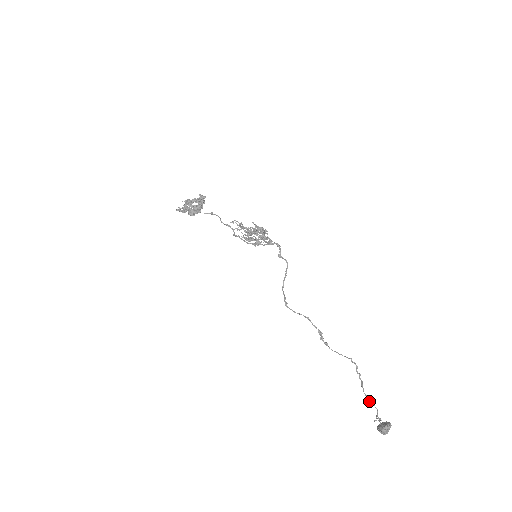
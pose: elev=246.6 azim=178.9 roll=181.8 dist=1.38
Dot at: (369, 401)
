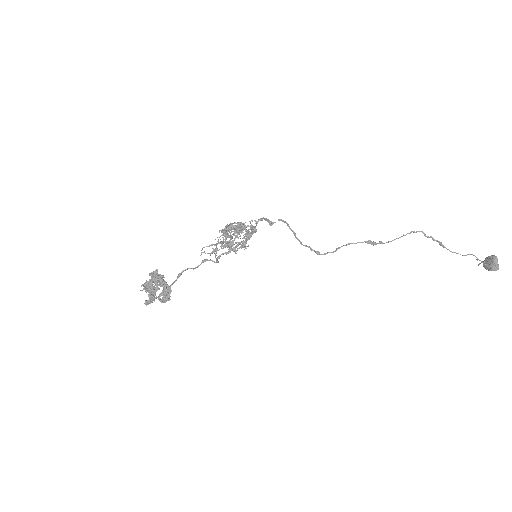
Dot at: occluded
